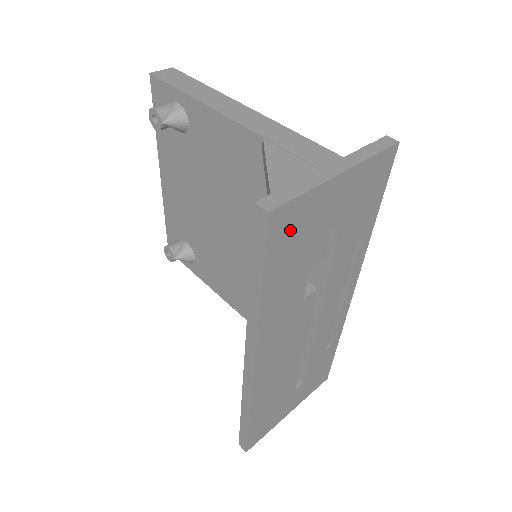
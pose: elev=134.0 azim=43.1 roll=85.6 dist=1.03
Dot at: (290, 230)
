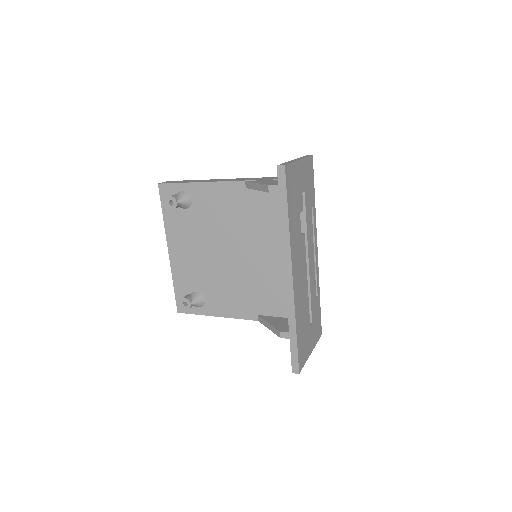
Dot at: (291, 181)
